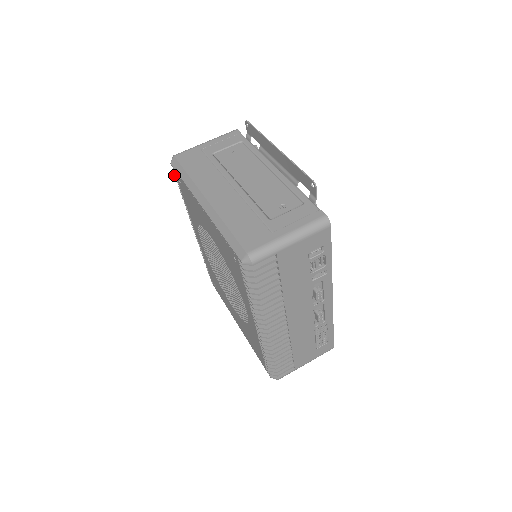
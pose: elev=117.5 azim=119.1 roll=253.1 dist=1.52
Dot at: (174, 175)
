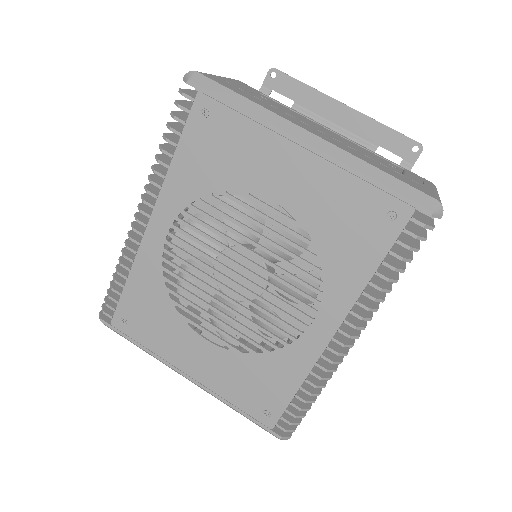
Dot at: (178, 104)
